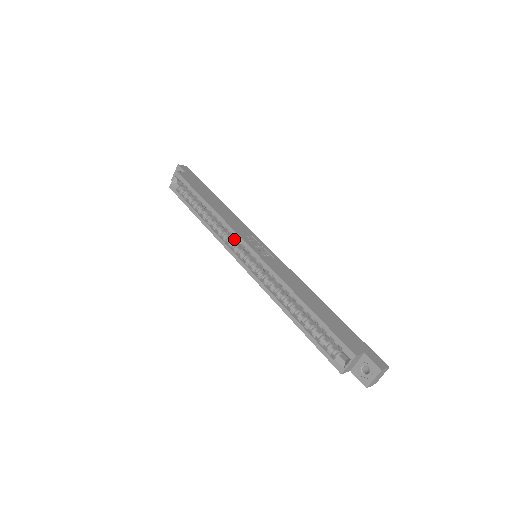
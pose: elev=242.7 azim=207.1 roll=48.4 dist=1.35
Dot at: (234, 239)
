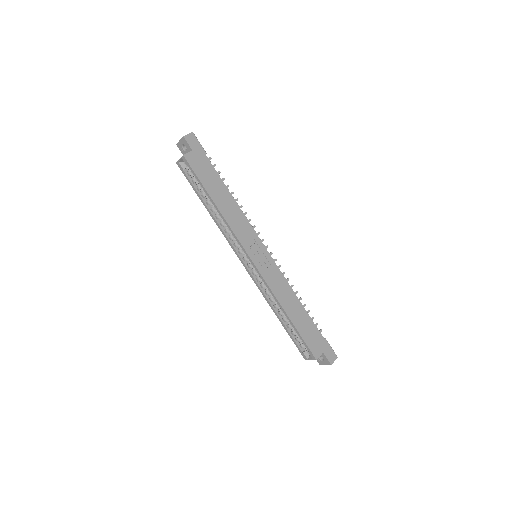
Dot at: occluded
